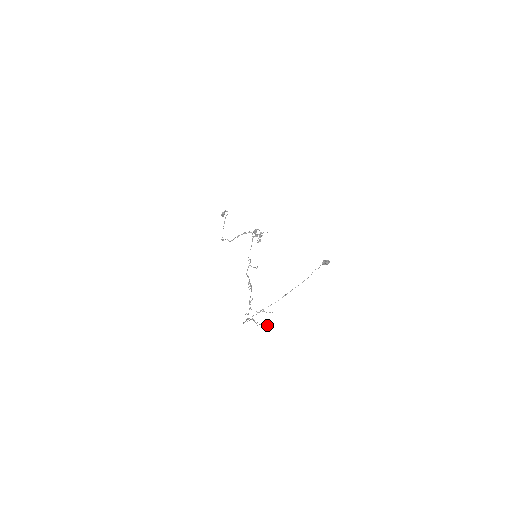
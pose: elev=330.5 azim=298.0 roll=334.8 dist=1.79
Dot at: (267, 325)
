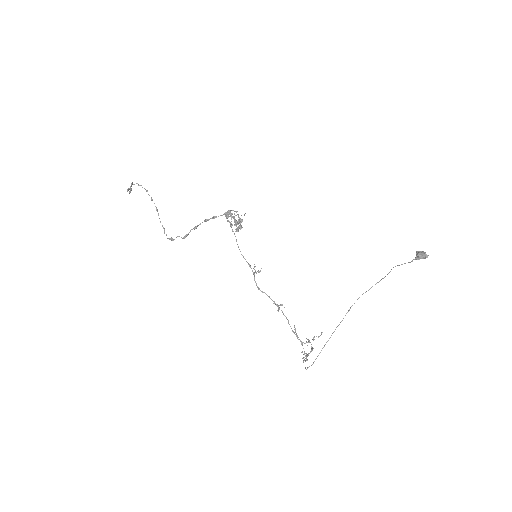
Dot at: (312, 349)
